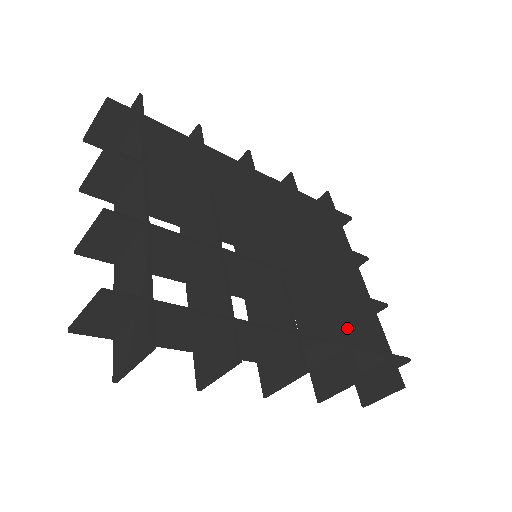
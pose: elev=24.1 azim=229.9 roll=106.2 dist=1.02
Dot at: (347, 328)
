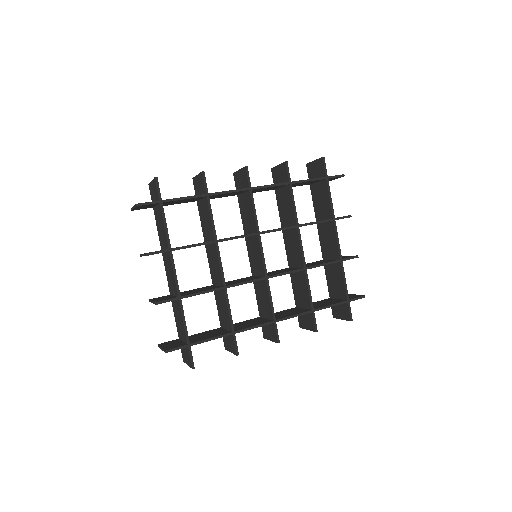
Dot at: (329, 270)
